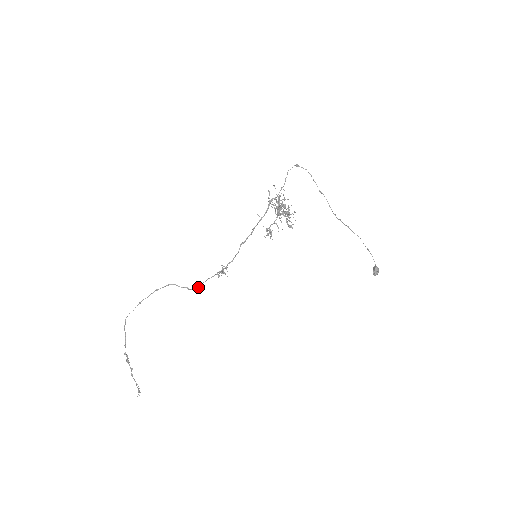
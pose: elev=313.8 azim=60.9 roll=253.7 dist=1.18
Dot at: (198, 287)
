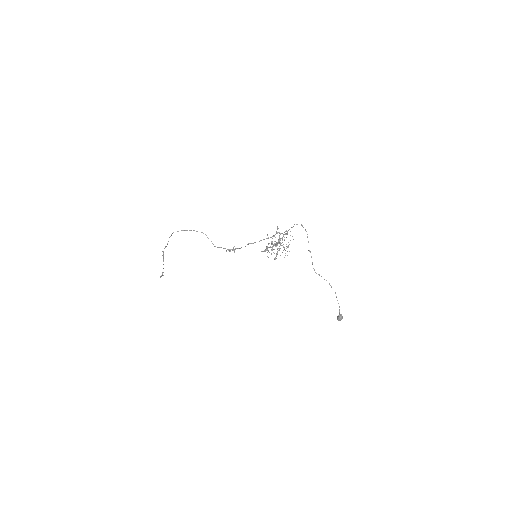
Dot at: (217, 247)
